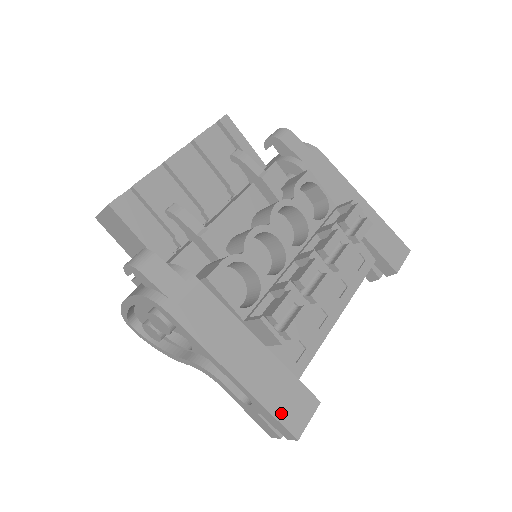
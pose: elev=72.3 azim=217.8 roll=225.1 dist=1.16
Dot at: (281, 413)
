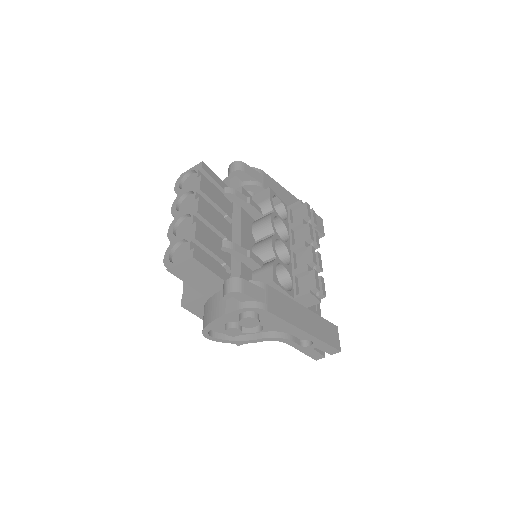
Dot at: (329, 341)
